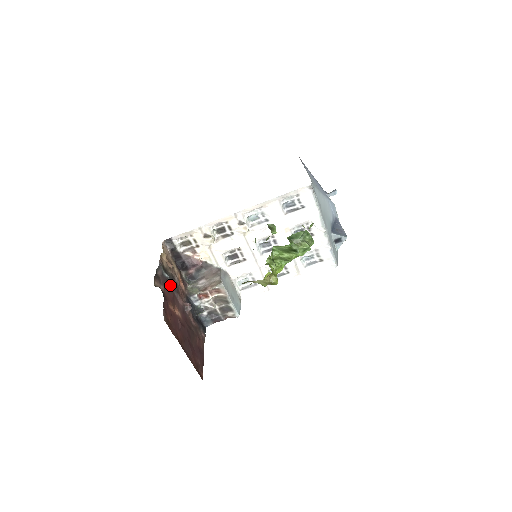
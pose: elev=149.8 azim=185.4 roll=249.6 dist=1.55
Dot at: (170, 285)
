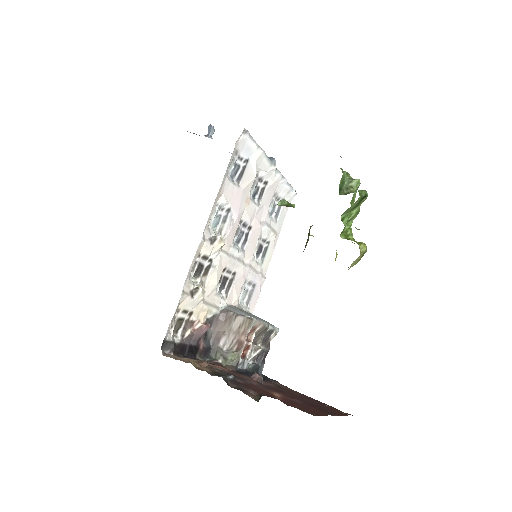
Dot at: (239, 381)
